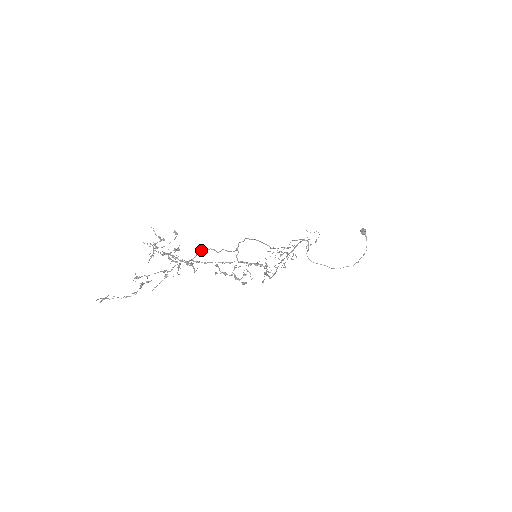
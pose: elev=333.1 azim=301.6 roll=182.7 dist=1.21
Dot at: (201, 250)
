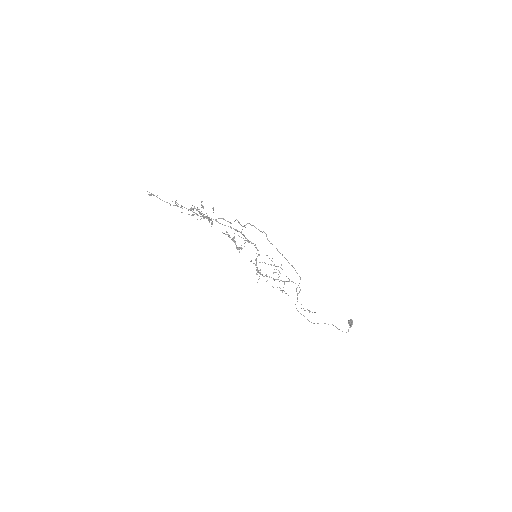
Dot at: (223, 218)
